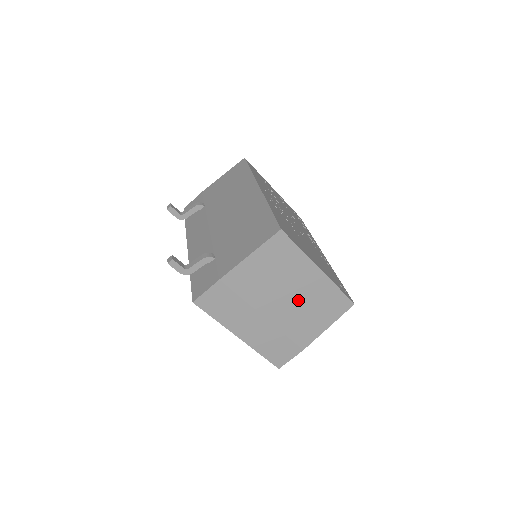
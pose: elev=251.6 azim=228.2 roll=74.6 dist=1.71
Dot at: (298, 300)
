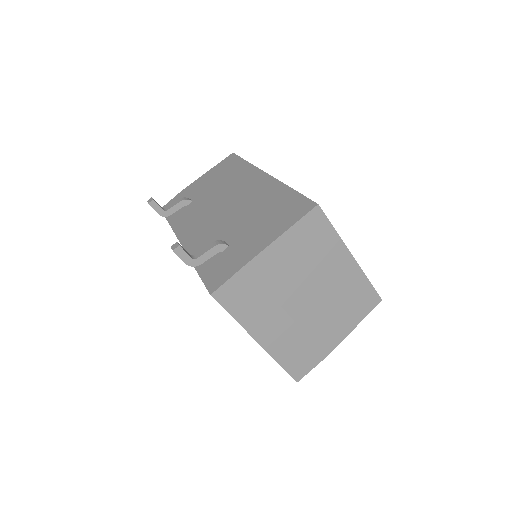
Dot at: (327, 294)
